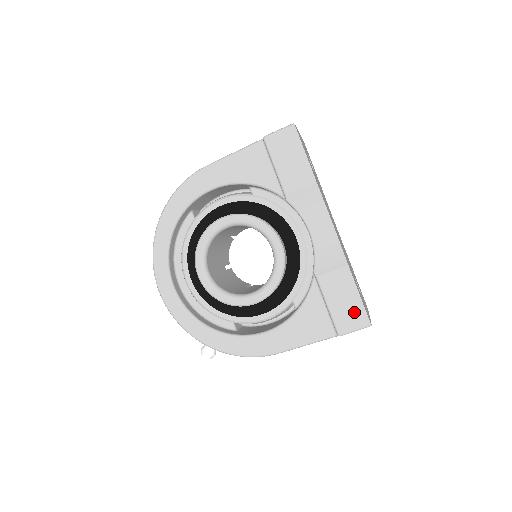
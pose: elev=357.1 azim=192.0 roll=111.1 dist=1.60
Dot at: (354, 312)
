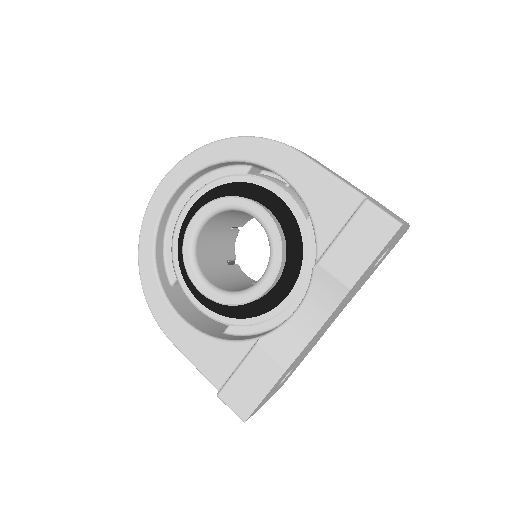
Dot at: (246, 399)
